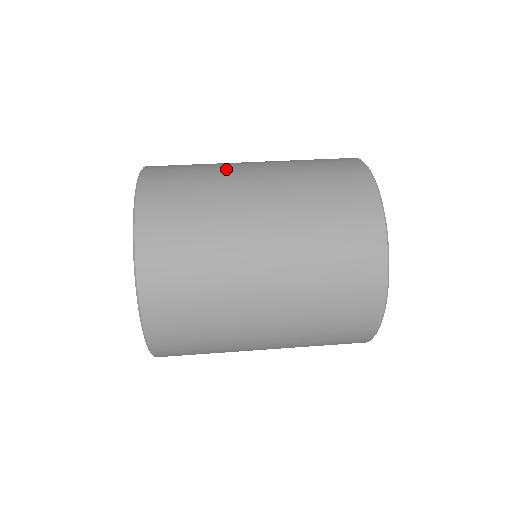
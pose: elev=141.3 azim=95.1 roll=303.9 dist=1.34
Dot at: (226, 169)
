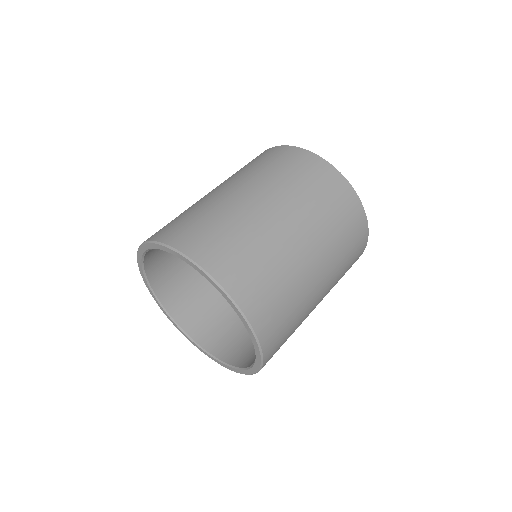
Dot at: (210, 201)
